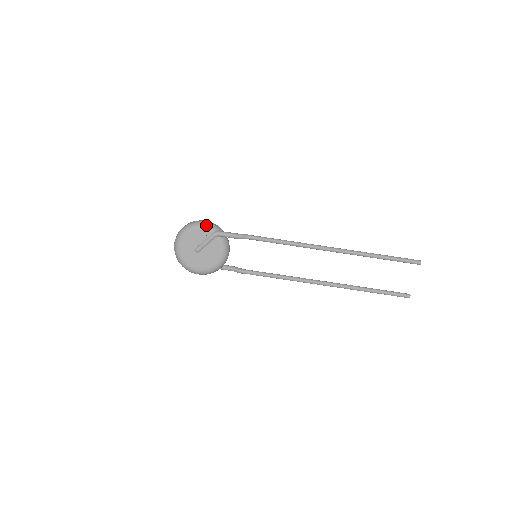
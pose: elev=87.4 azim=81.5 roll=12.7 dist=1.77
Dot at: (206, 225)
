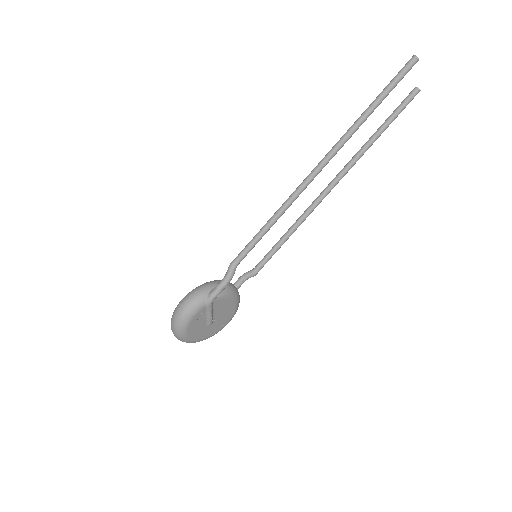
Dot at: (192, 310)
